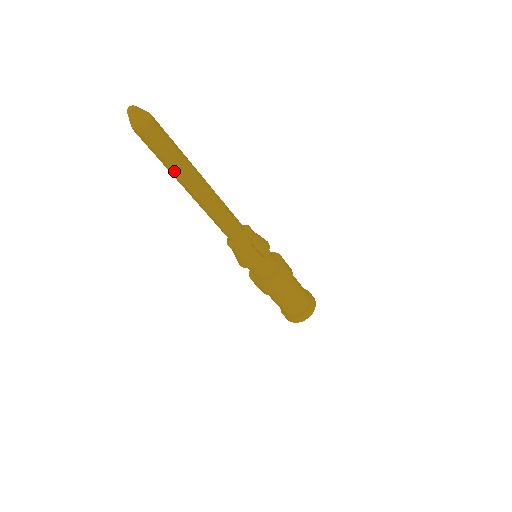
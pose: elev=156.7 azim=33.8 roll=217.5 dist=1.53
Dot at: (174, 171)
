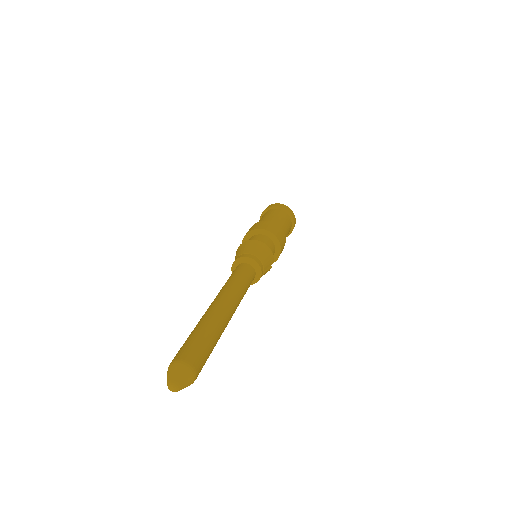
Dot at: occluded
